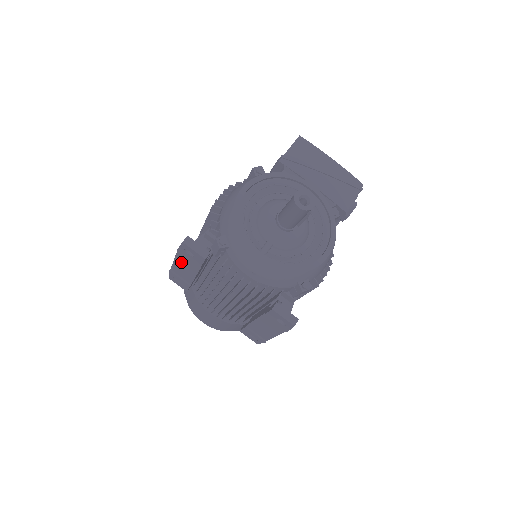
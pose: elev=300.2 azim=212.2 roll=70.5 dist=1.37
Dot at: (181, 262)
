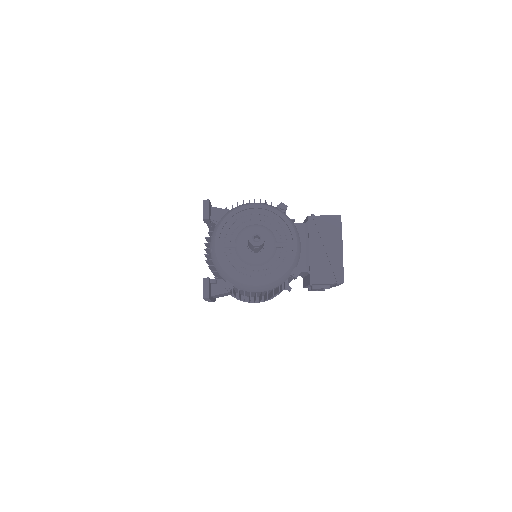
Dot at: occluded
